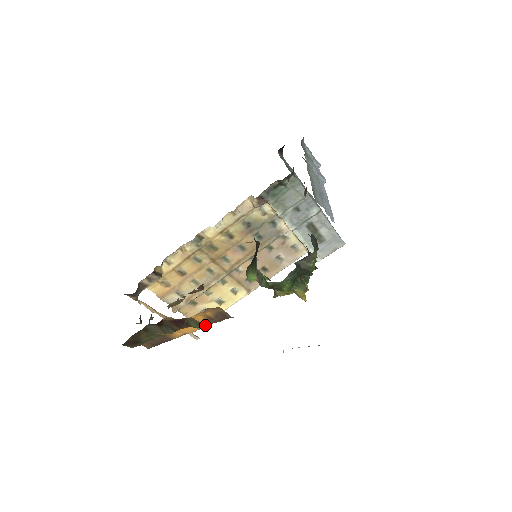
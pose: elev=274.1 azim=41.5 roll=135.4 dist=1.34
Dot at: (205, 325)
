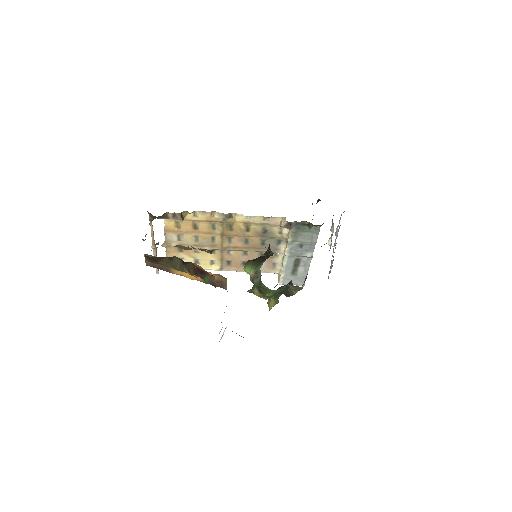
Dot at: (215, 285)
